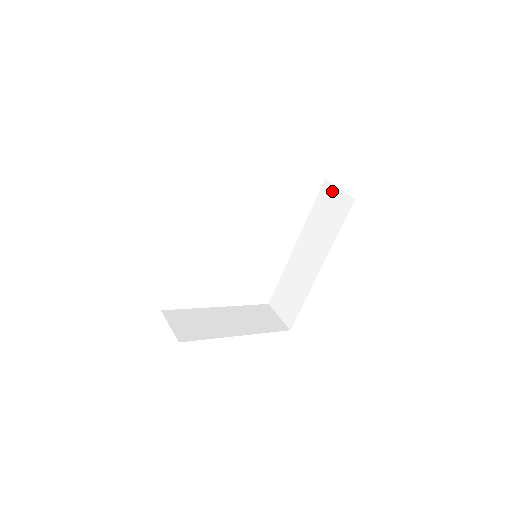
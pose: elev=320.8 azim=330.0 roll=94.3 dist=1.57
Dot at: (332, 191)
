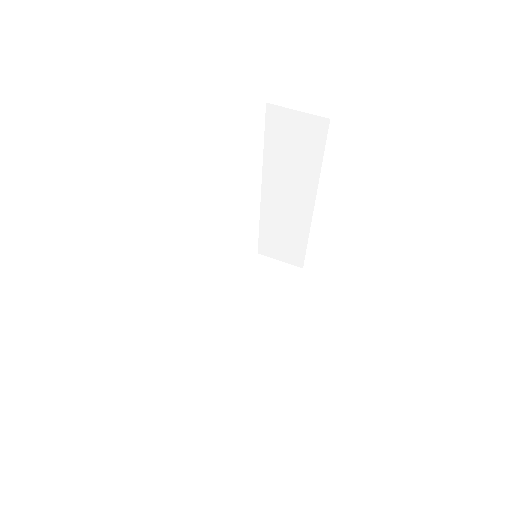
Dot at: (287, 117)
